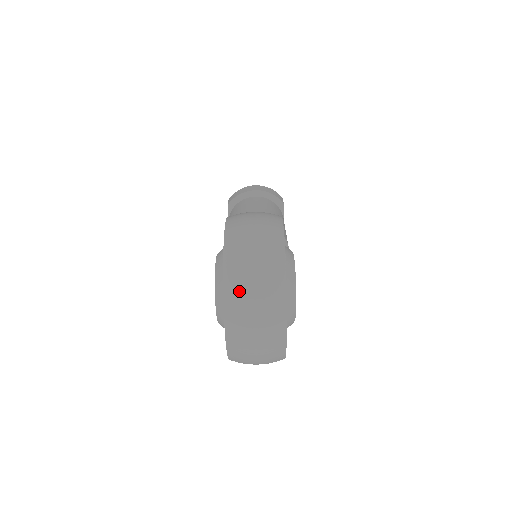
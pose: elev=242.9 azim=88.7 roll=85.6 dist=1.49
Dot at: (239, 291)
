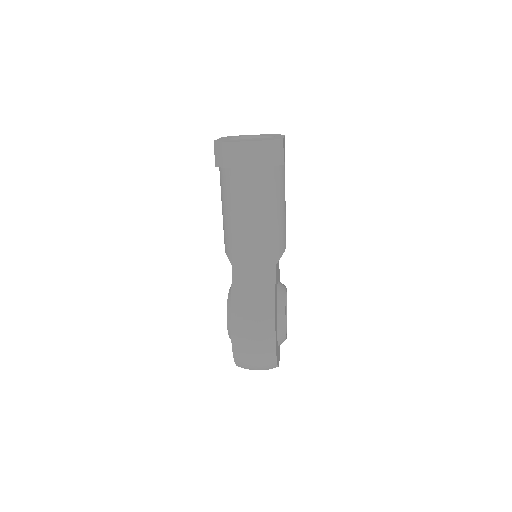
Dot at: occluded
